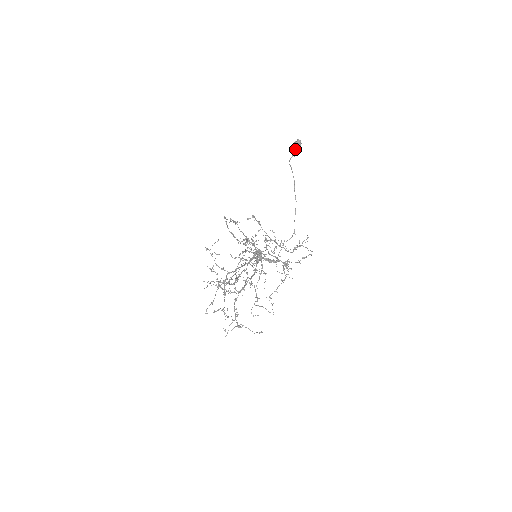
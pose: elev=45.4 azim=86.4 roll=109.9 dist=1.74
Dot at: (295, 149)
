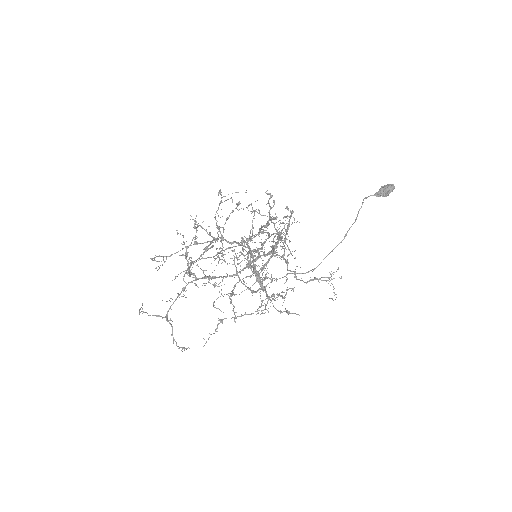
Dot at: (384, 190)
